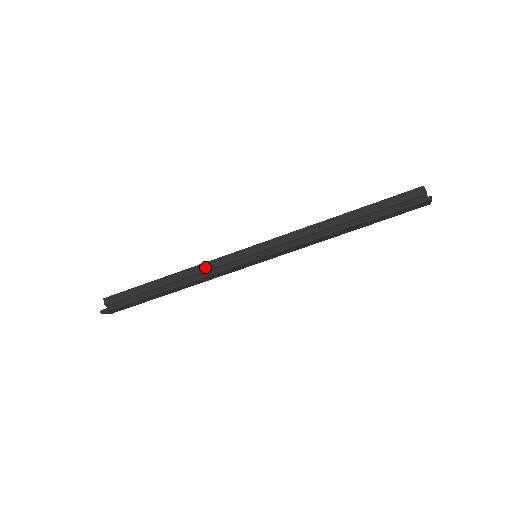
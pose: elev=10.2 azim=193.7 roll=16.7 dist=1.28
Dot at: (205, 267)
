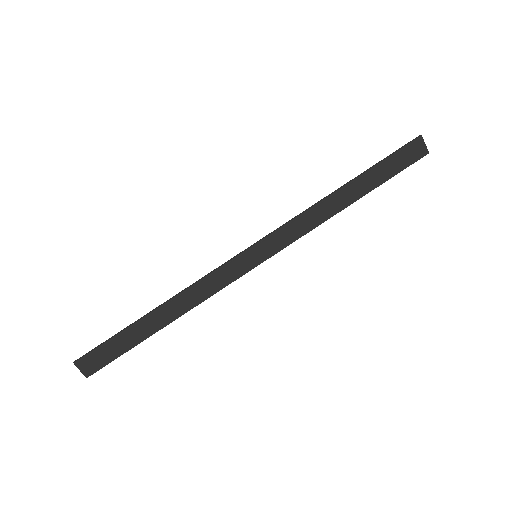
Dot at: occluded
